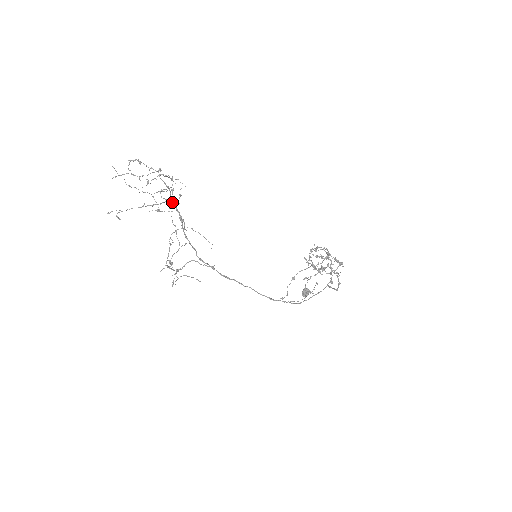
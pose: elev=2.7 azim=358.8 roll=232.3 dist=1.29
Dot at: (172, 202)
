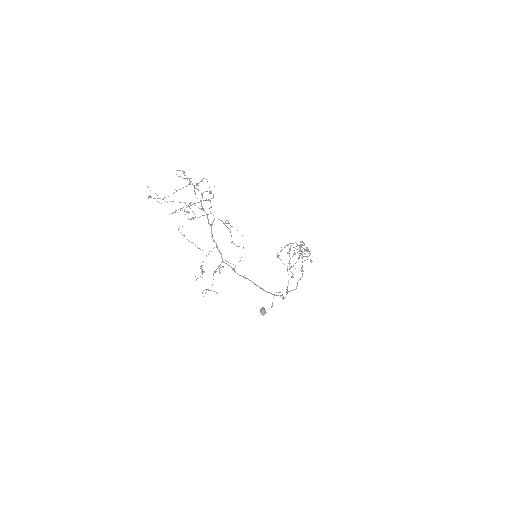
Dot at: (203, 209)
